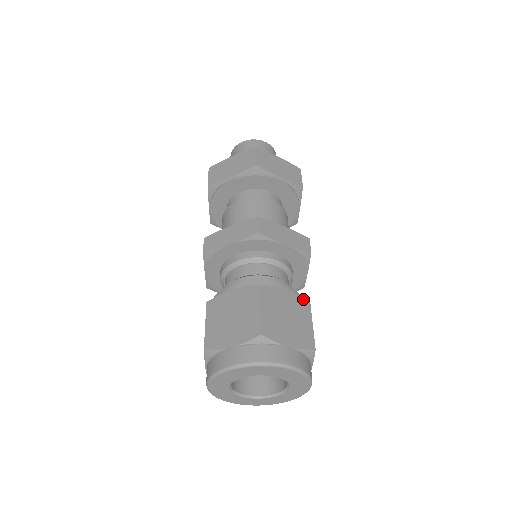
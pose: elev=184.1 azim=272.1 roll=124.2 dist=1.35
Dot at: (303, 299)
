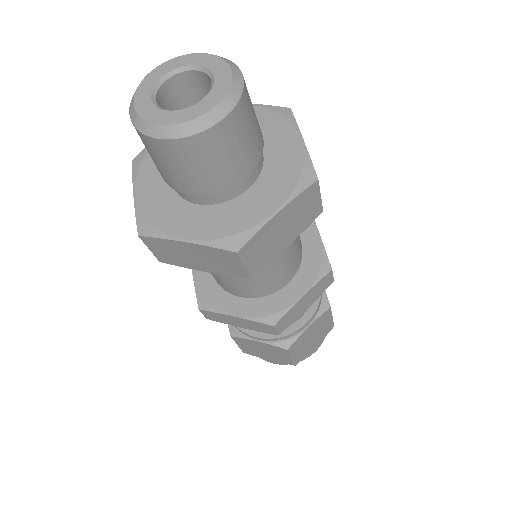
Dot at: (279, 348)
